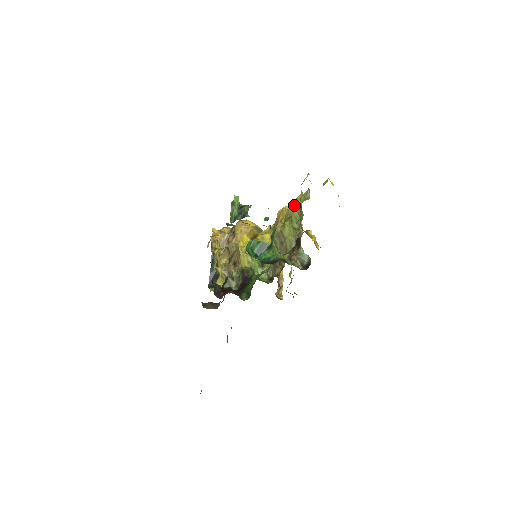
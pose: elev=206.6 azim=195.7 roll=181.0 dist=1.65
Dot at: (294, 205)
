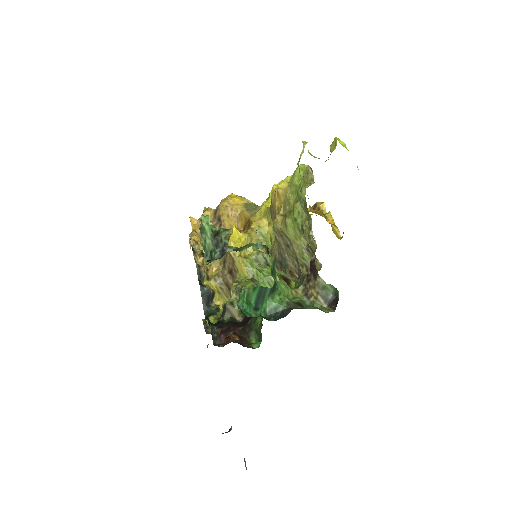
Dot at: (293, 188)
